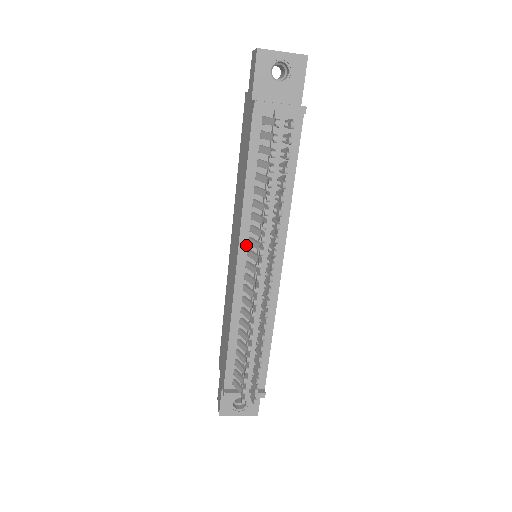
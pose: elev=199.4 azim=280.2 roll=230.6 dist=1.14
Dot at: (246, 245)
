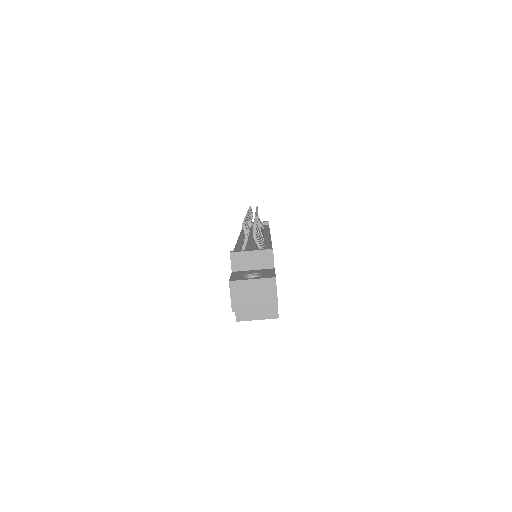
Dot at: occluded
